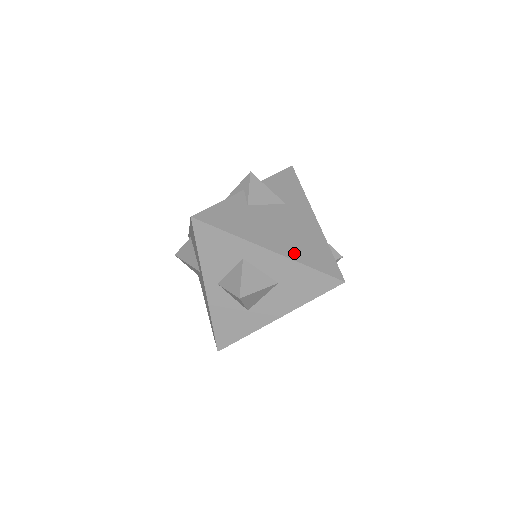
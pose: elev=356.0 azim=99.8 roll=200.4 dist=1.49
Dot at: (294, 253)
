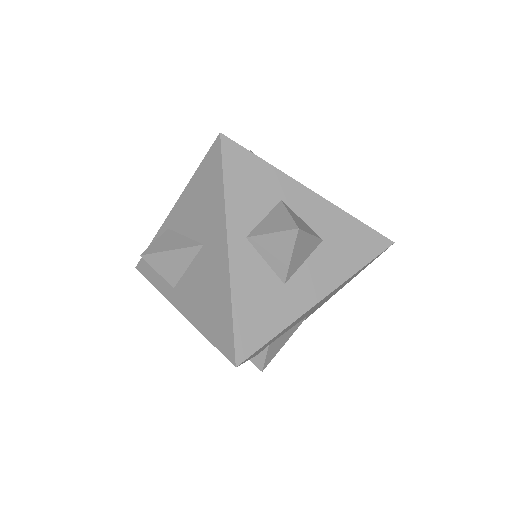
Dot at: occluded
